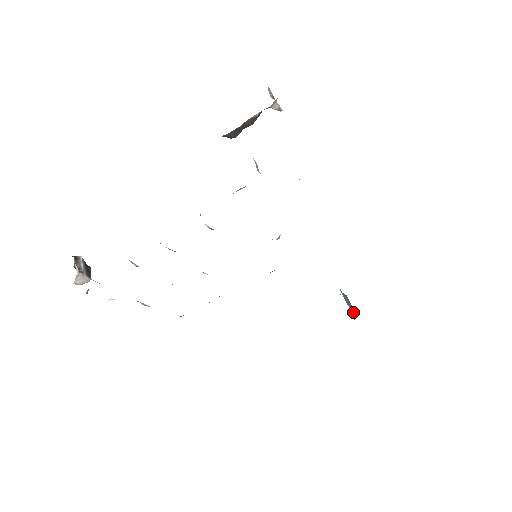
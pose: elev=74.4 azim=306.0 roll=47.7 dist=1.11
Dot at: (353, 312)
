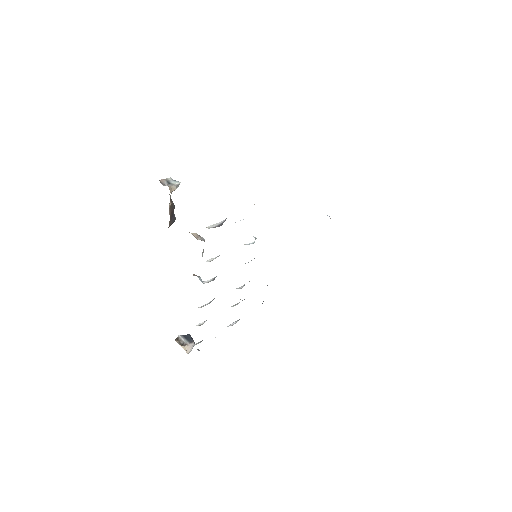
Dot at: occluded
